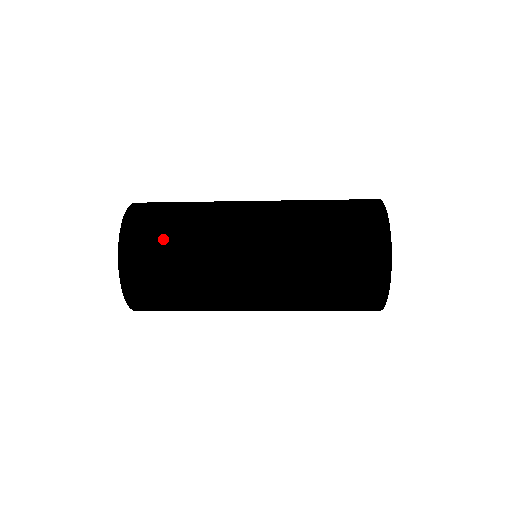
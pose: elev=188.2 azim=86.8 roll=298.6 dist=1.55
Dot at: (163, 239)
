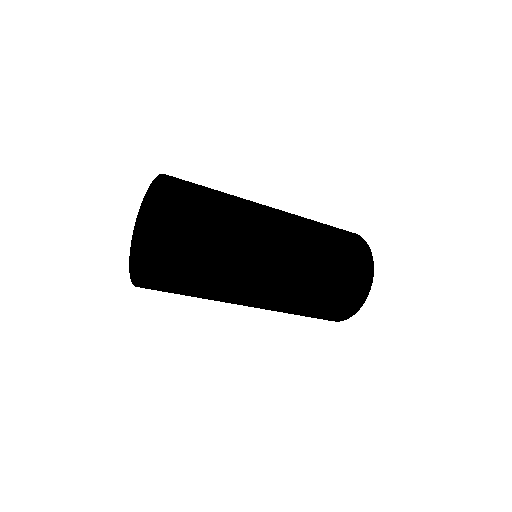
Dot at: occluded
